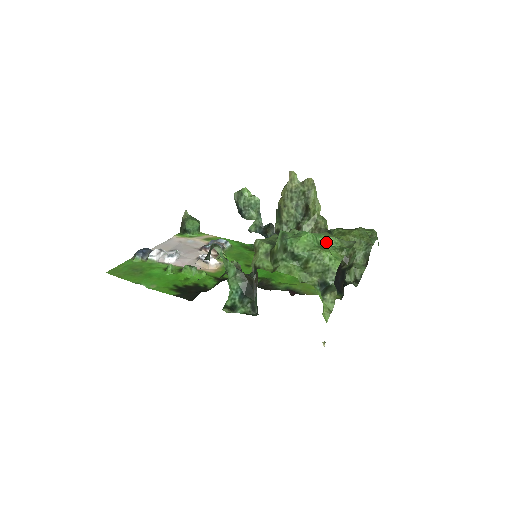
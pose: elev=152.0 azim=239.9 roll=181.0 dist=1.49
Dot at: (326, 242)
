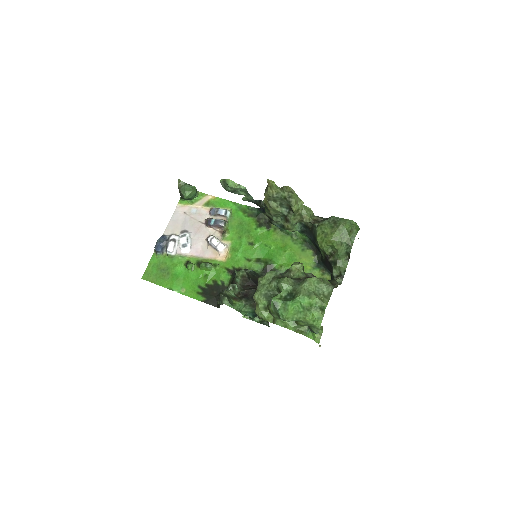
Dot at: (309, 304)
